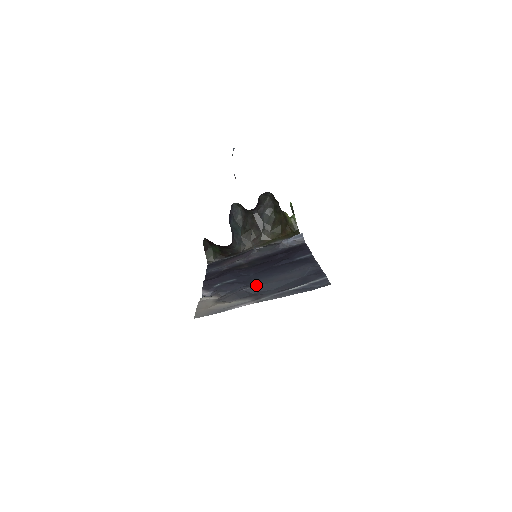
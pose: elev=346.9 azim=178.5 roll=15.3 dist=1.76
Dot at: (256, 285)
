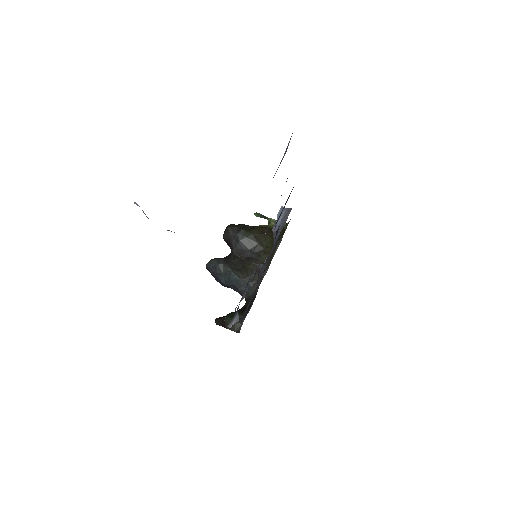
Dot at: occluded
